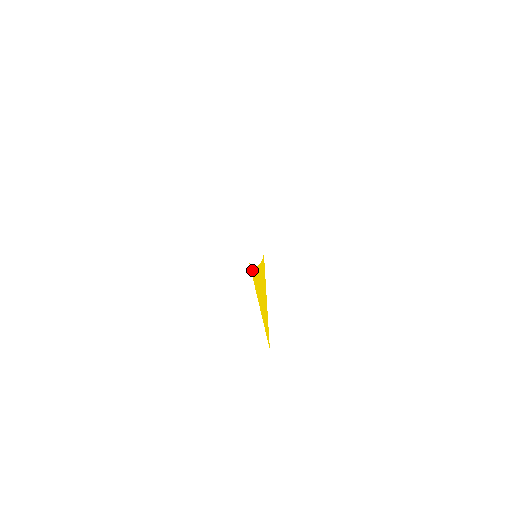
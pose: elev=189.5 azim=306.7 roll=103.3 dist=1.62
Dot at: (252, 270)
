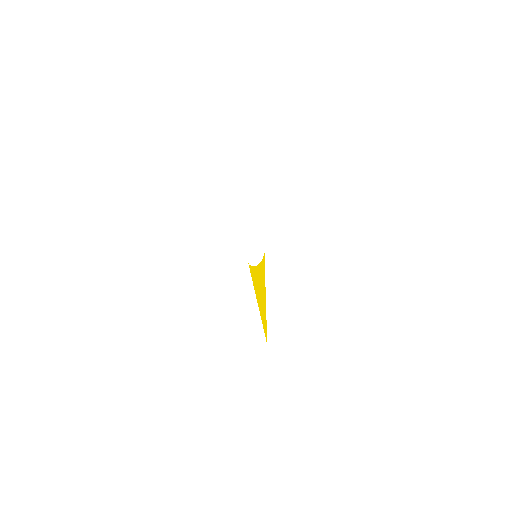
Dot at: (251, 270)
